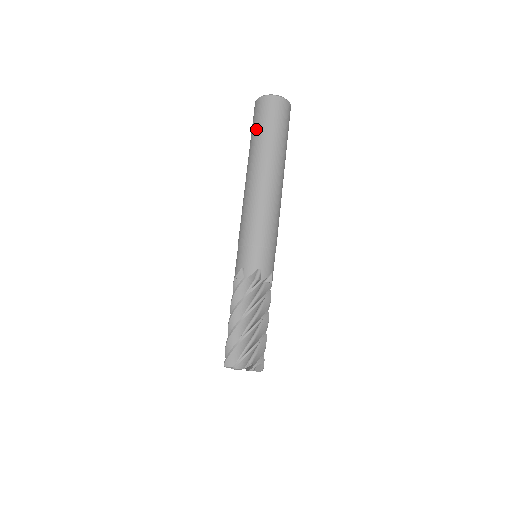
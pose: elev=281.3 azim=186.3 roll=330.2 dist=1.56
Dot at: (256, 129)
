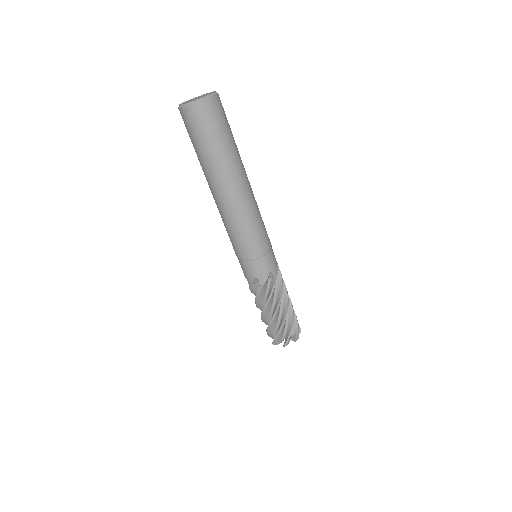
Dot at: (201, 146)
